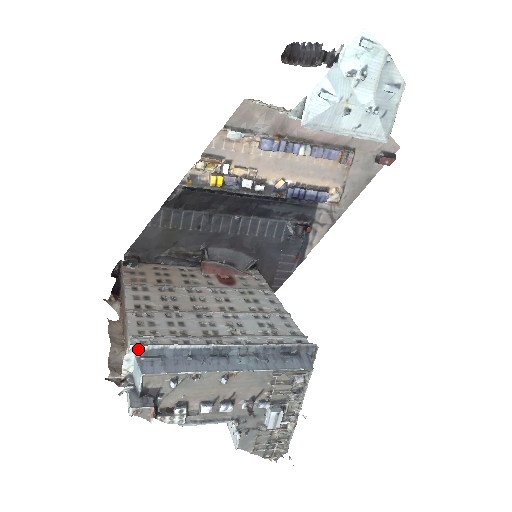
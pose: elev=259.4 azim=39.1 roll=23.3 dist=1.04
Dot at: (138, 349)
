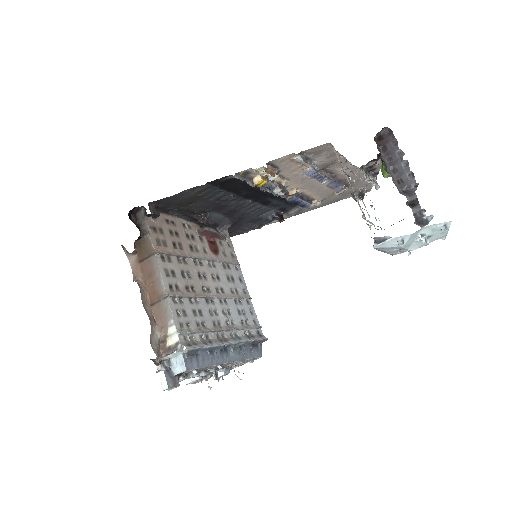
Dot at: (187, 350)
